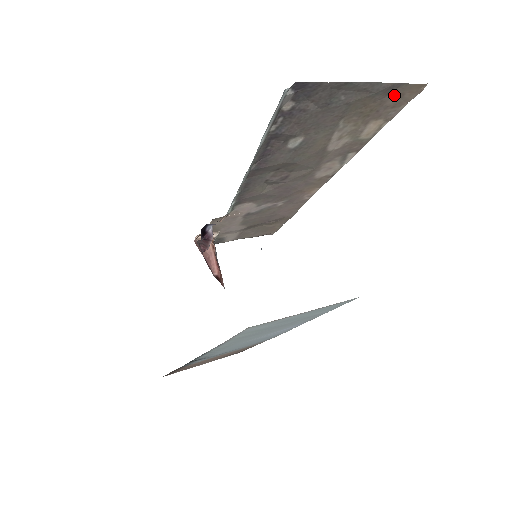
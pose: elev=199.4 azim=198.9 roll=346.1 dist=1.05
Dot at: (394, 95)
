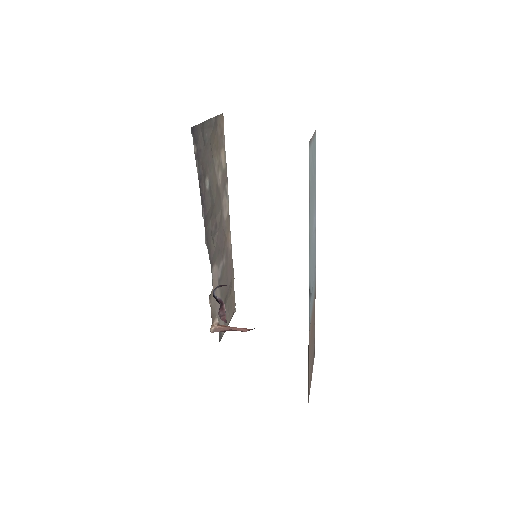
Dot at: (218, 127)
